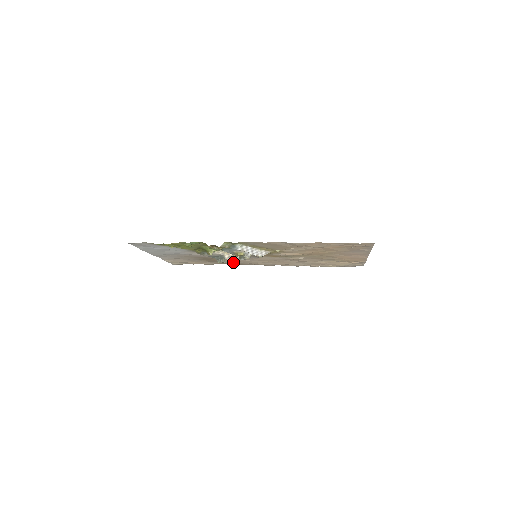
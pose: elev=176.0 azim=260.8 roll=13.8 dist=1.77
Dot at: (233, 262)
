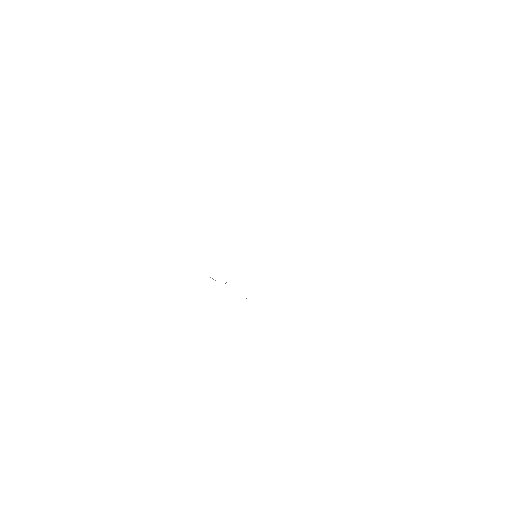
Dot at: occluded
